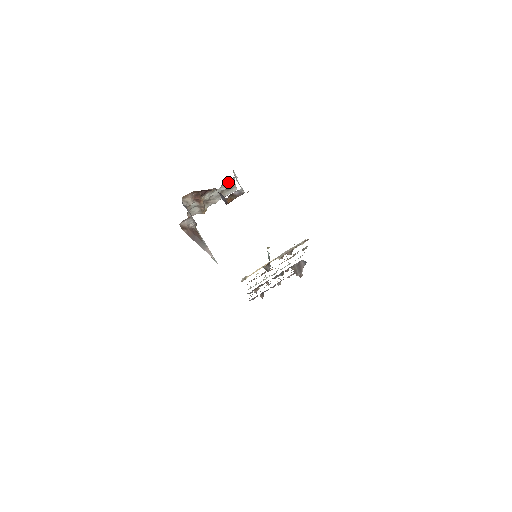
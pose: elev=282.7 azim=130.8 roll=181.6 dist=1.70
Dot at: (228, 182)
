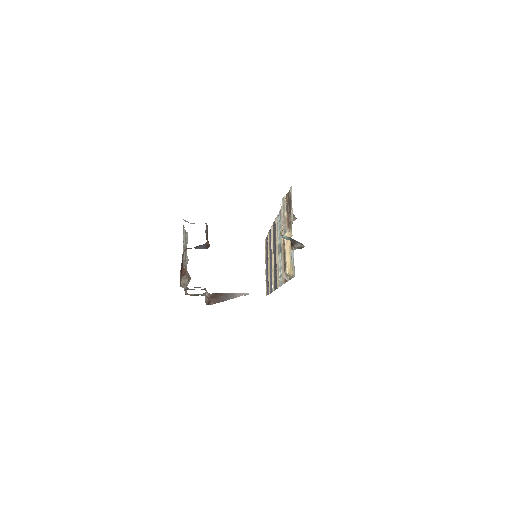
Dot at: occluded
